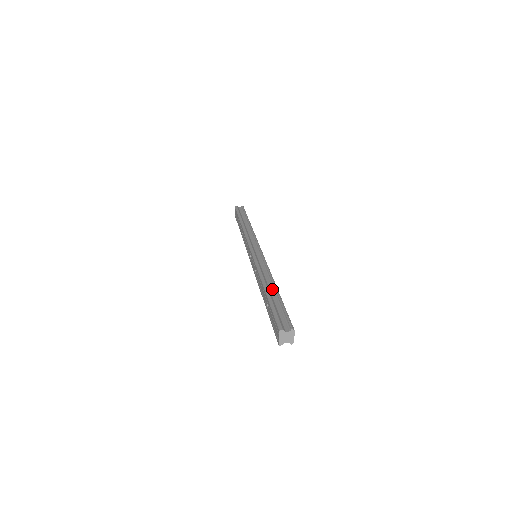
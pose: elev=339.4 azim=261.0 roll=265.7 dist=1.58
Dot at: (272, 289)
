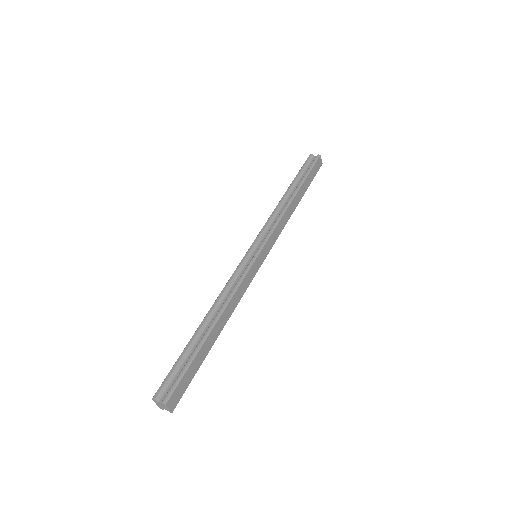
Dot at: (208, 326)
